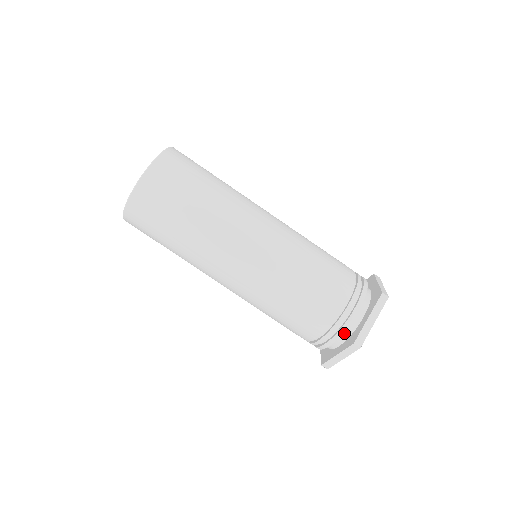
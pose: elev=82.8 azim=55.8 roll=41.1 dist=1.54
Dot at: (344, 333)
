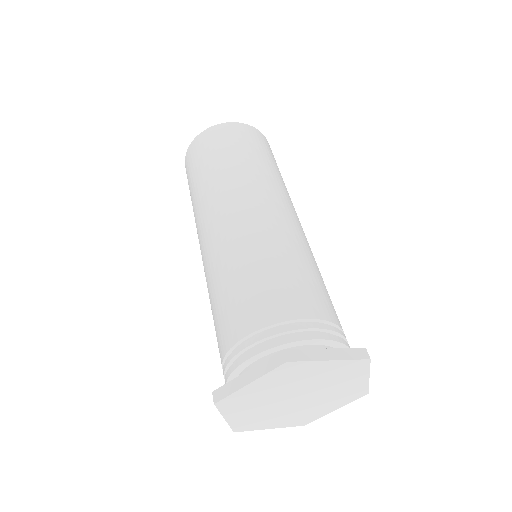
Dot at: occluded
